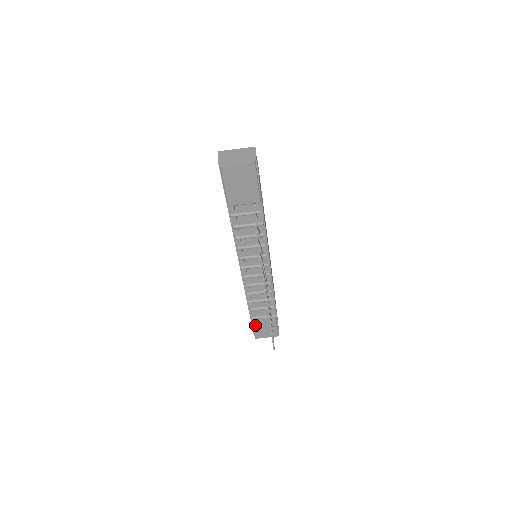
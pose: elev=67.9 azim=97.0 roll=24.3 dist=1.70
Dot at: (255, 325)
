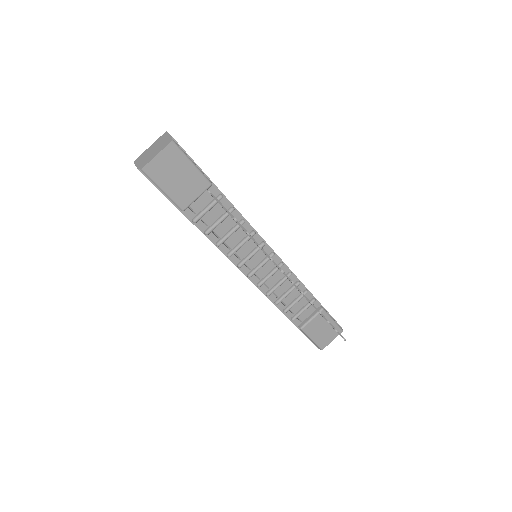
Dot at: (310, 334)
